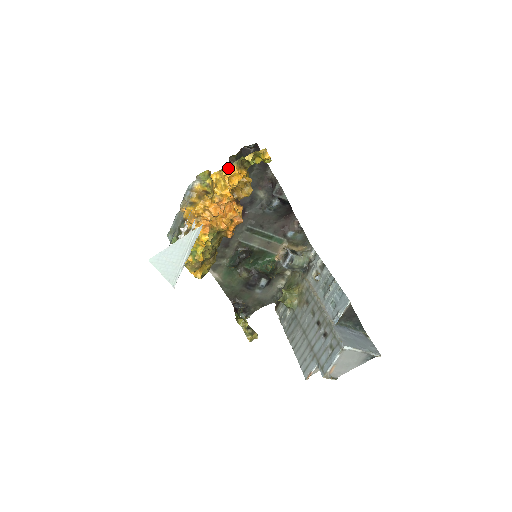
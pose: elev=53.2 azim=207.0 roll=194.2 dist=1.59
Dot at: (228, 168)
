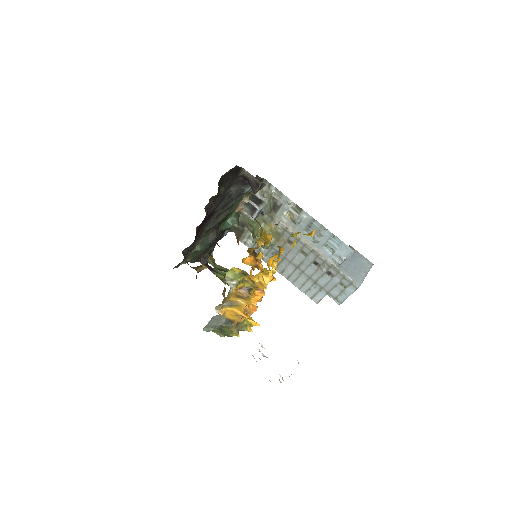
Dot at: (272, 265)
